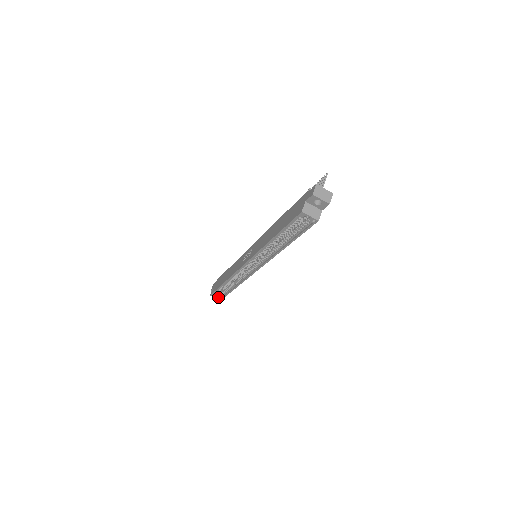
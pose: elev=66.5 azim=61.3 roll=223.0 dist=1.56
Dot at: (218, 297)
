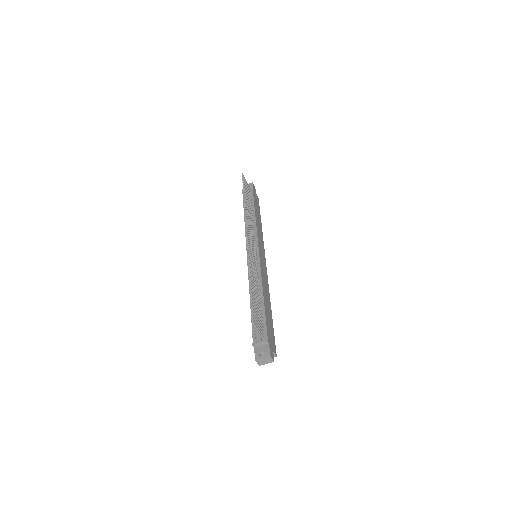
Dot at: occluded
